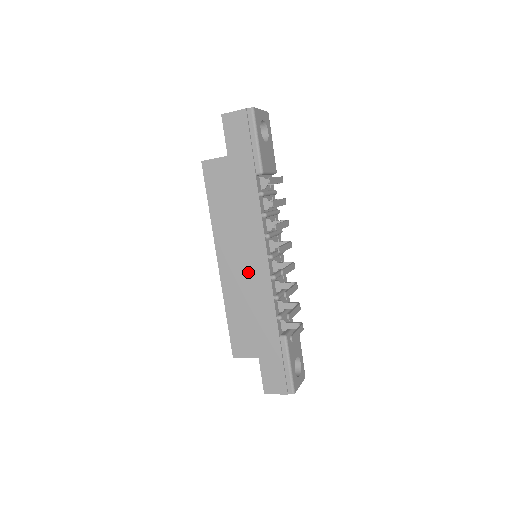
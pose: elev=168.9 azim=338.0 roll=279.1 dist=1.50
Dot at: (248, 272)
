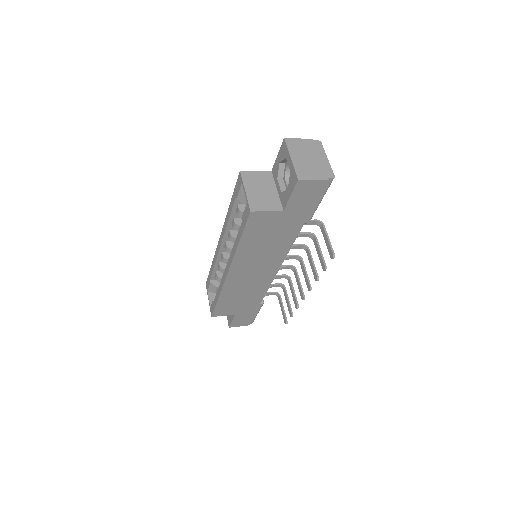
Dot at: (255, 278)
